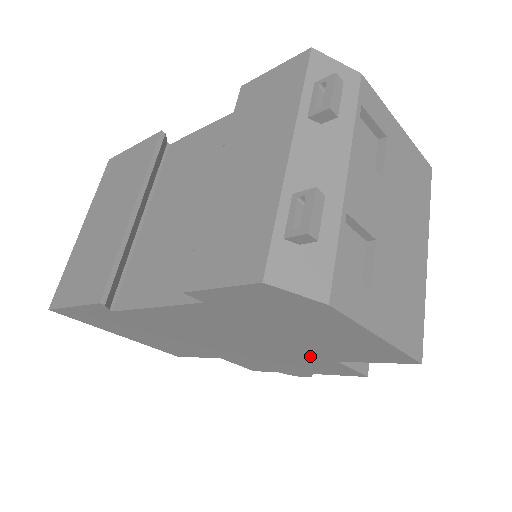
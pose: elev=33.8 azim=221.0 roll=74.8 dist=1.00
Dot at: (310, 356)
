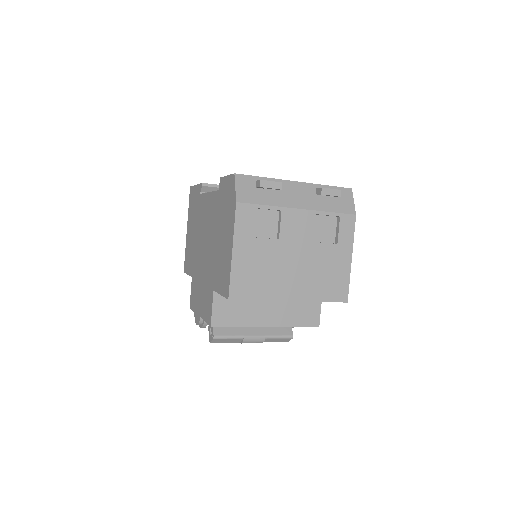
Dot at: (211, 278)
